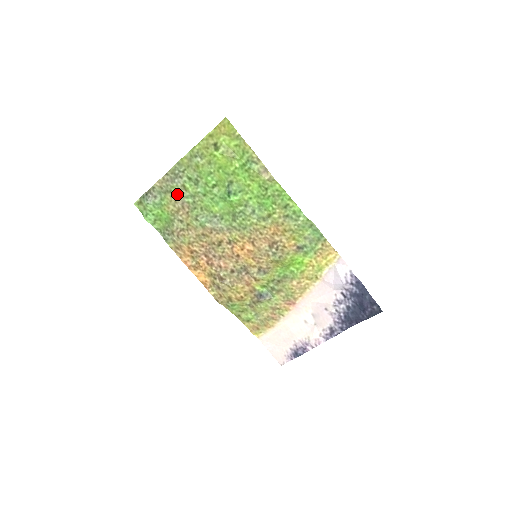
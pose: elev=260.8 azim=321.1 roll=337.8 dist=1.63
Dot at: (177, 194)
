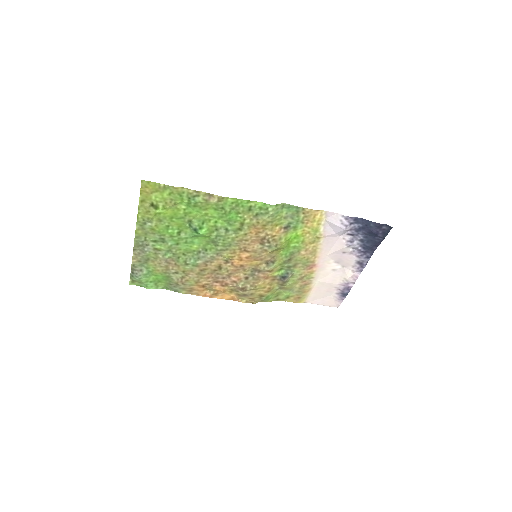
Dot at: (155, 257)
